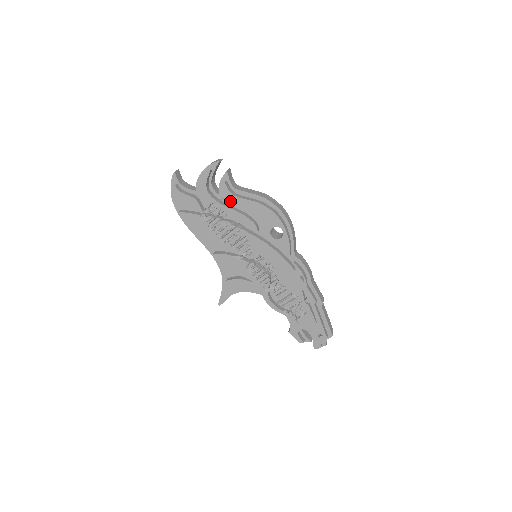
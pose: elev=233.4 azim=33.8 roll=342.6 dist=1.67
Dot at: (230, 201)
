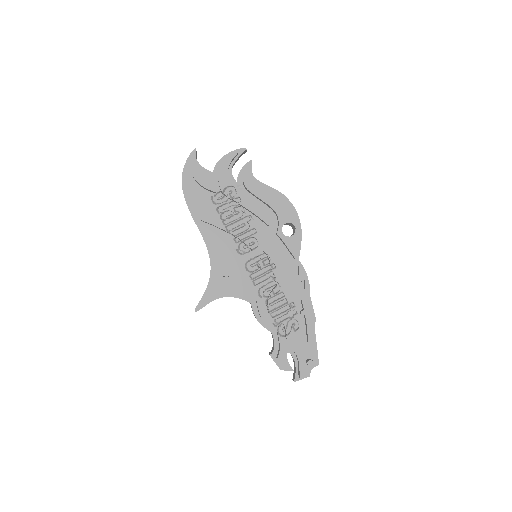
Dot at: (249, 187)
